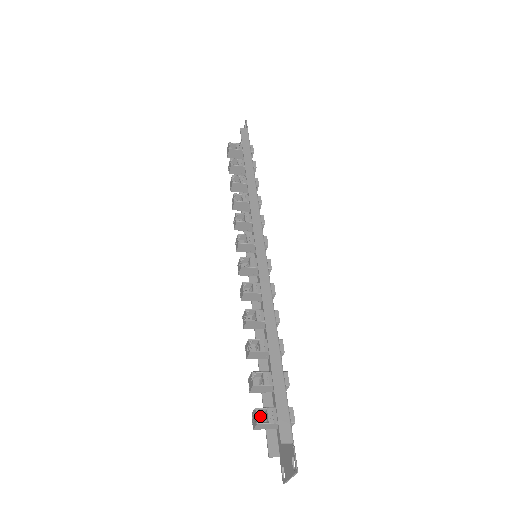
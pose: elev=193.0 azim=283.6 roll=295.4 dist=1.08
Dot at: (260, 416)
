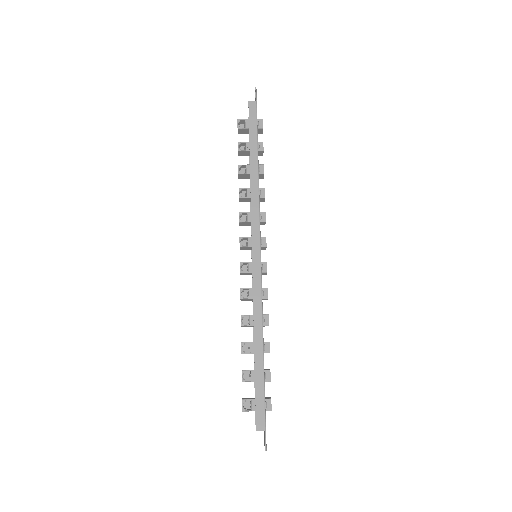
Dot at: (247, 402)
